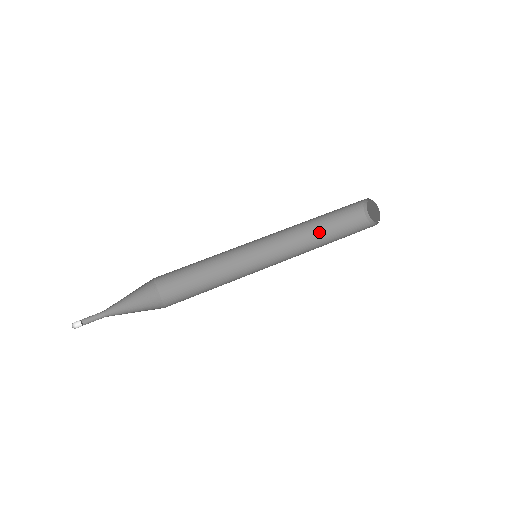
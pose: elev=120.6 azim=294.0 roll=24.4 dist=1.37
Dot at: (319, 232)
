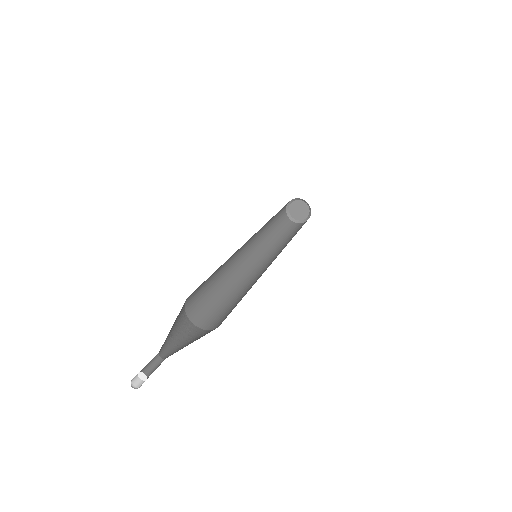
Dot at: (270, 231)
